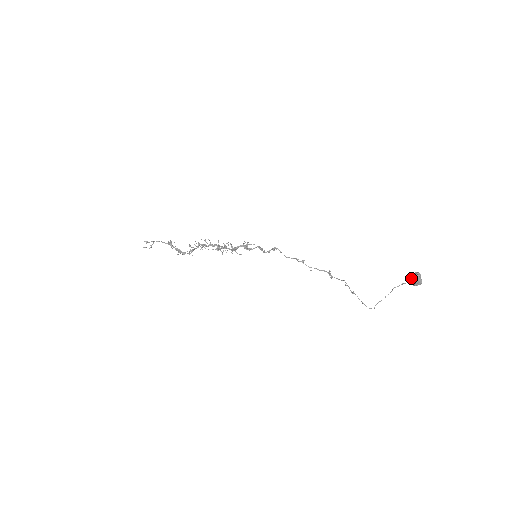
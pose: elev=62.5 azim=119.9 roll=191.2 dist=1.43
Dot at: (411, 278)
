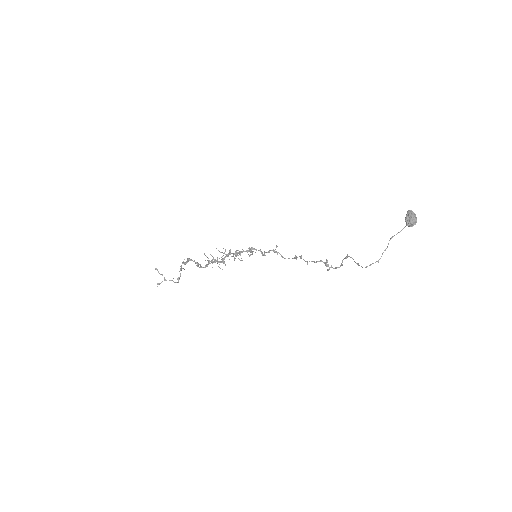
Dot at: (405, 218)
